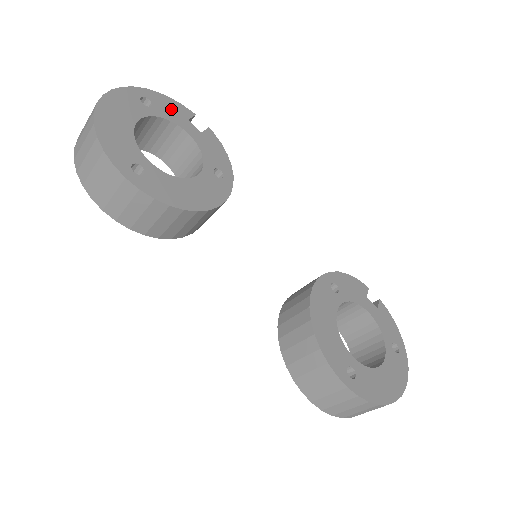
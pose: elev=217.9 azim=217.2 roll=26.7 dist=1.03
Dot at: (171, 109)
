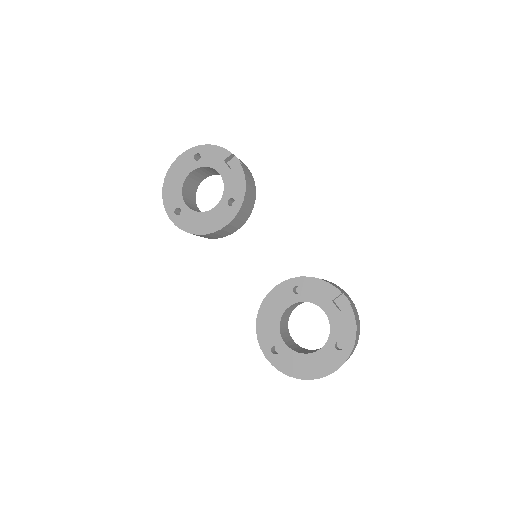
Dot at: (213, 156)
